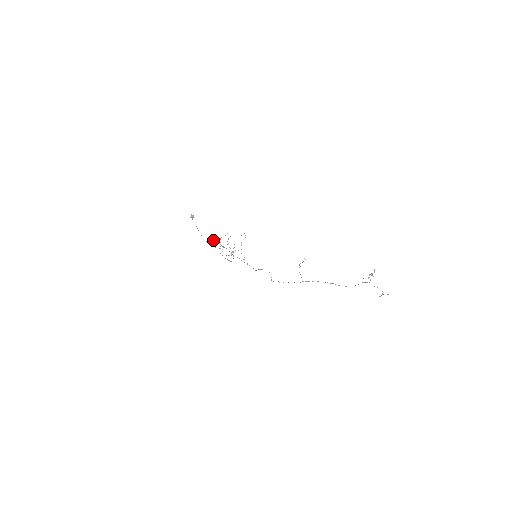
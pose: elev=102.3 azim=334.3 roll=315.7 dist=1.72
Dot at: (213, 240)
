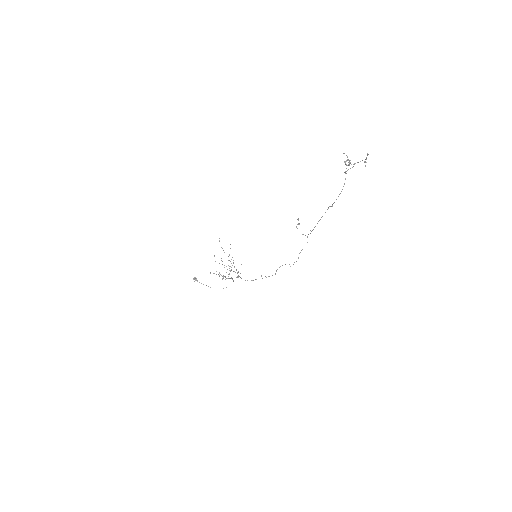
Dot at: occluded
